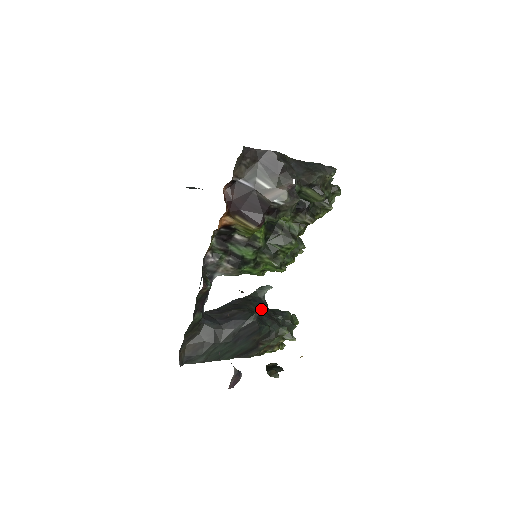
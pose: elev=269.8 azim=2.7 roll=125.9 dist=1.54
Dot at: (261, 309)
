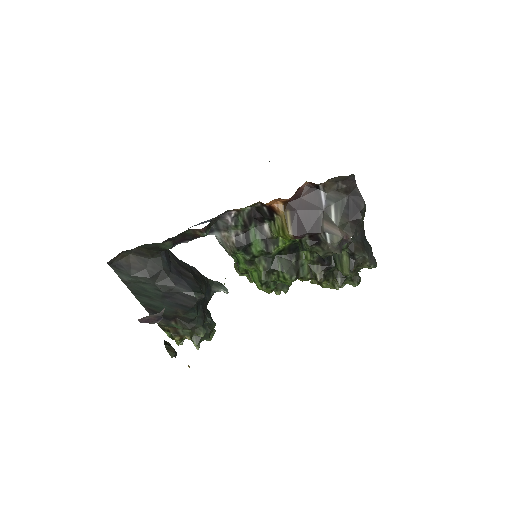
Dot at: (204, 297)
